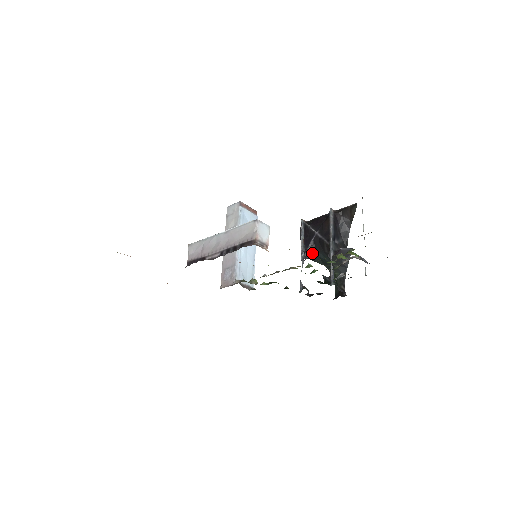
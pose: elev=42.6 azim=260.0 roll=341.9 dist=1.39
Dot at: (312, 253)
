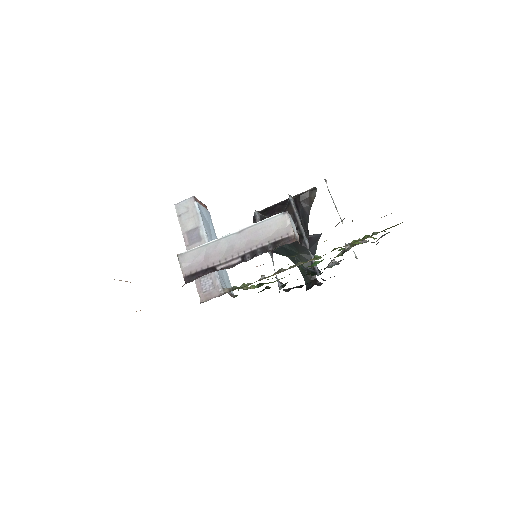
Dot at: occluded
